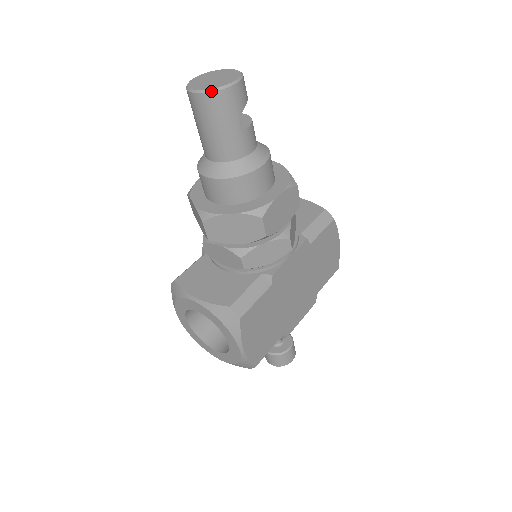
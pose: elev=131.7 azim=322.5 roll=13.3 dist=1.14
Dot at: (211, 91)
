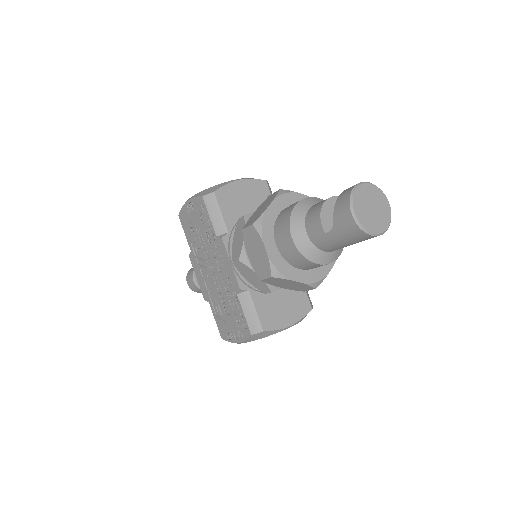
Dot at: occluded
